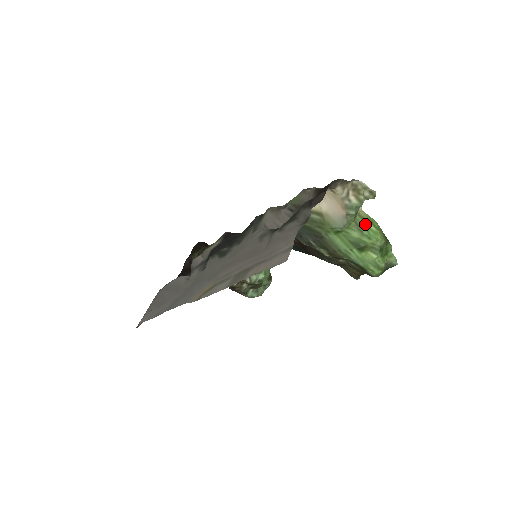
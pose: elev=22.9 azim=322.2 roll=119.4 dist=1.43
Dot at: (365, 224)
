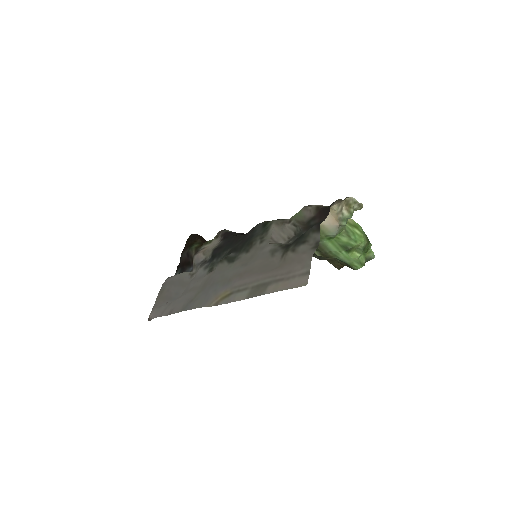
Dot at: (352, 229)
